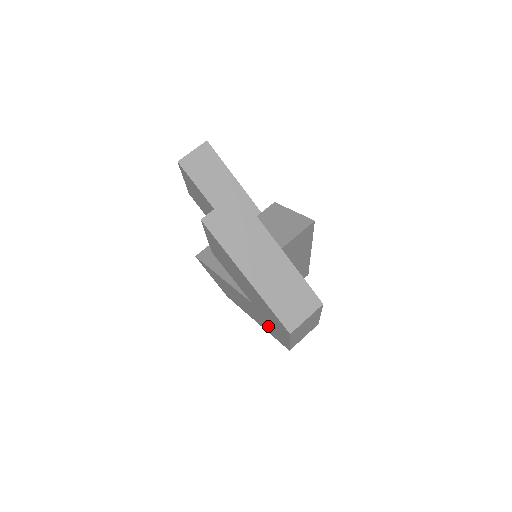
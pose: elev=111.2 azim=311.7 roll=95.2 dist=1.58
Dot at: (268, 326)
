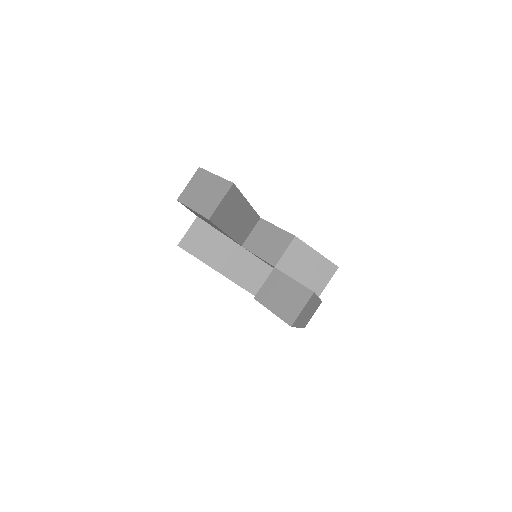
Dot at: occluded
